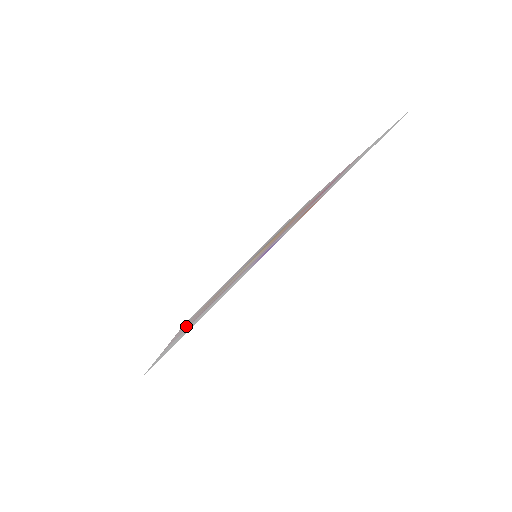
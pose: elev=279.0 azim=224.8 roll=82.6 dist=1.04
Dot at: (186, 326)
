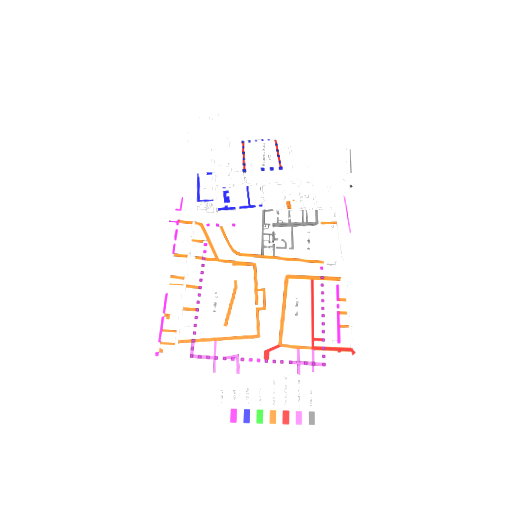
Dot at: (164, 296)
